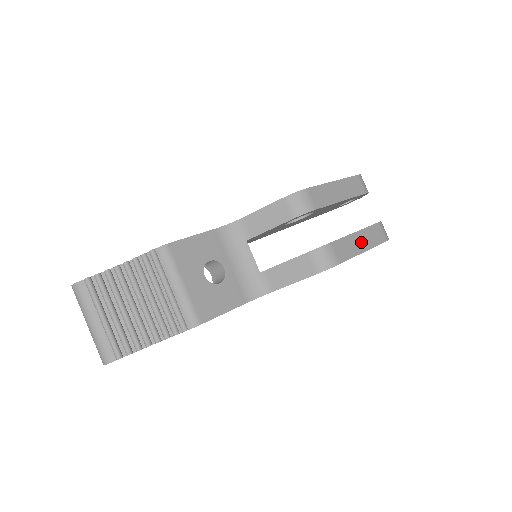
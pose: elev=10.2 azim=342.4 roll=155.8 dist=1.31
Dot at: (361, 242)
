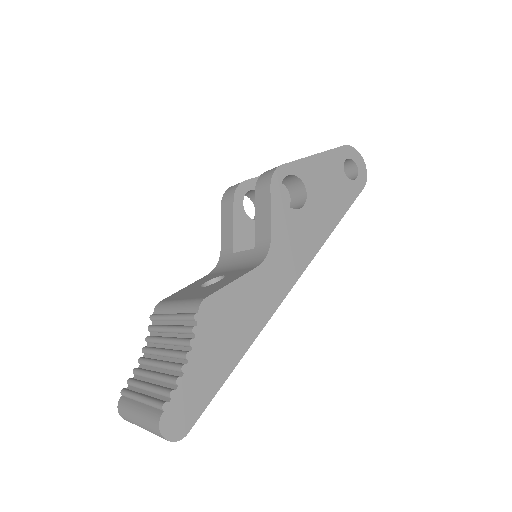
Dot at: occluded
